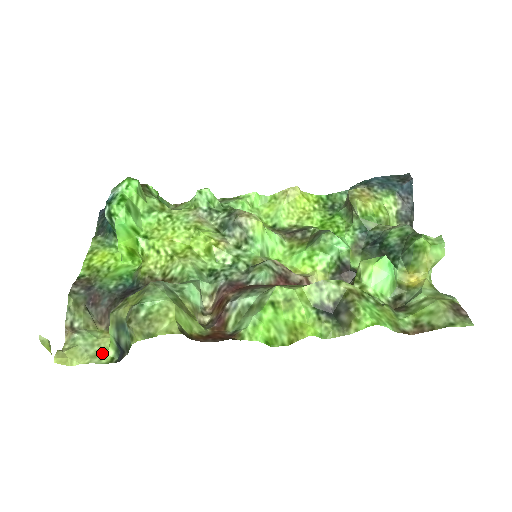
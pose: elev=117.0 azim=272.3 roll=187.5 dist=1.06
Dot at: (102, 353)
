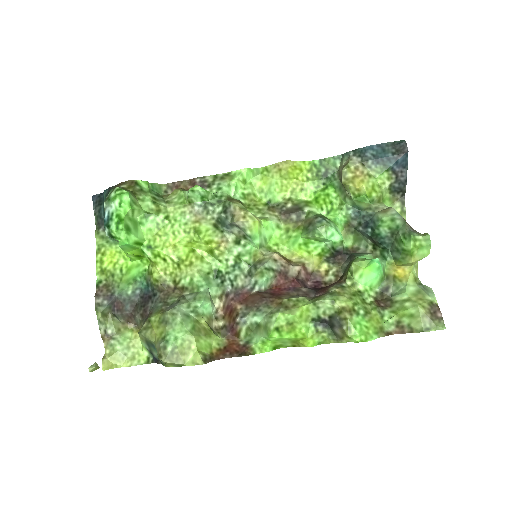
Dot at: (138, 354)
